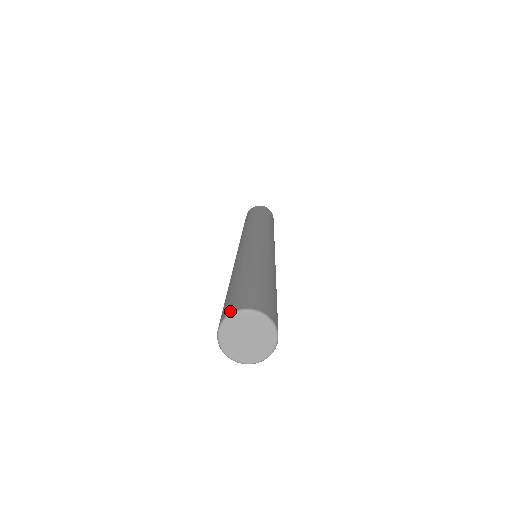
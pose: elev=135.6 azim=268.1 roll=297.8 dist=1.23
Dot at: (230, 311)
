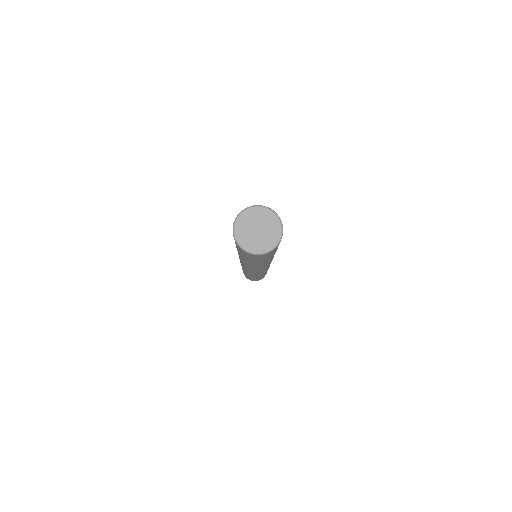
Dot at: (242, 210)
